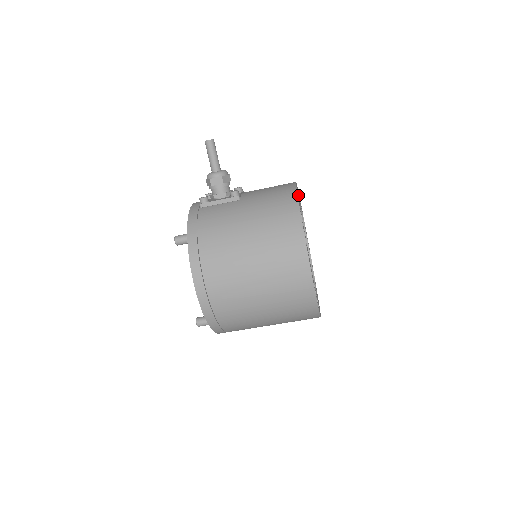
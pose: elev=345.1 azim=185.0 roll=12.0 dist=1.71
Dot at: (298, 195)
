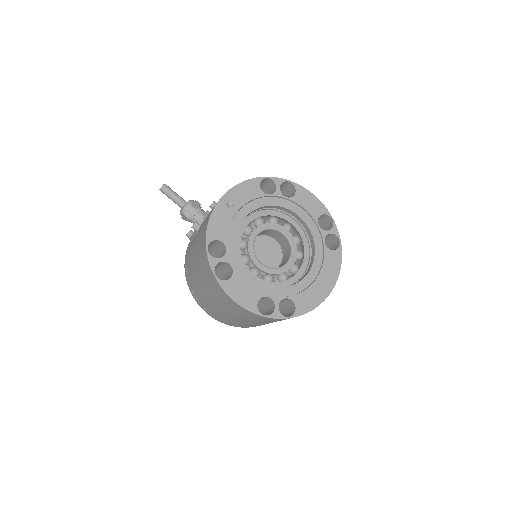
Dot at: (232, 206)
